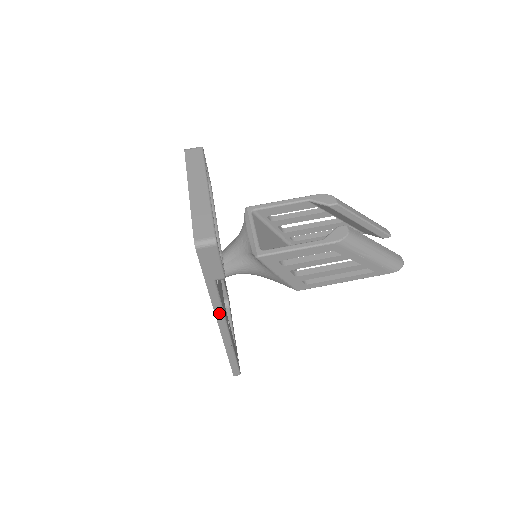
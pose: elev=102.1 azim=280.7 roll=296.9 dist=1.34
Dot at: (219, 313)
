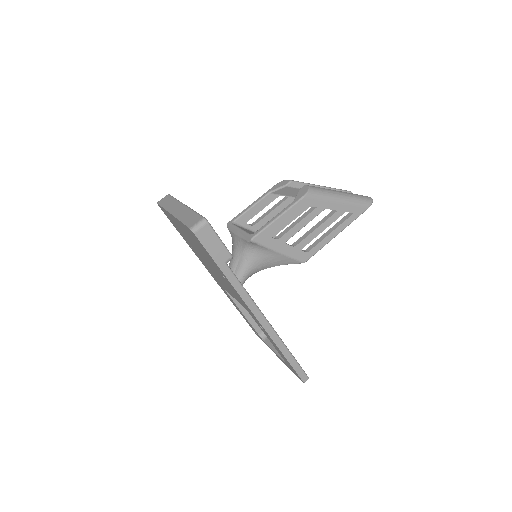
Dot at: (248, 301)
